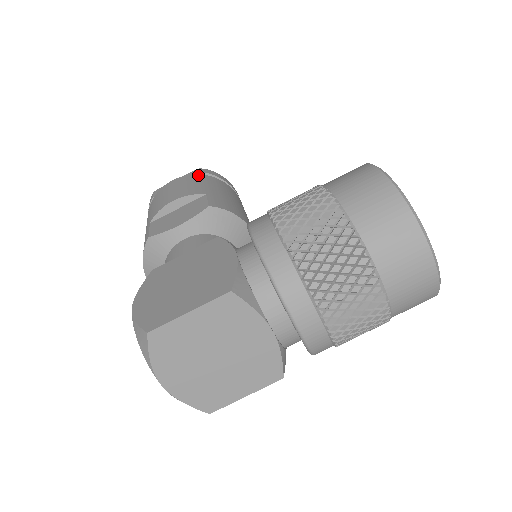
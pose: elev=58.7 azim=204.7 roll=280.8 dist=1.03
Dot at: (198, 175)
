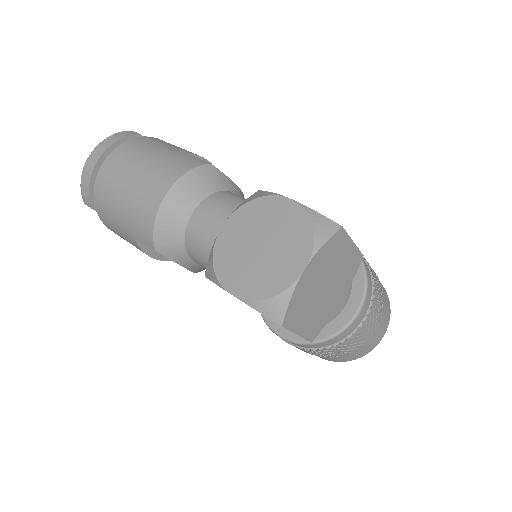
Dot at: occluded
